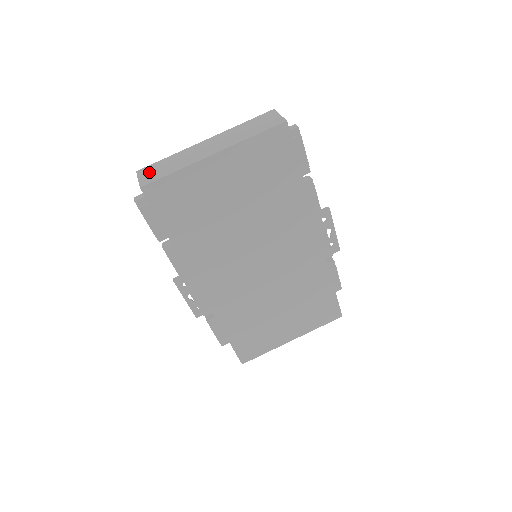
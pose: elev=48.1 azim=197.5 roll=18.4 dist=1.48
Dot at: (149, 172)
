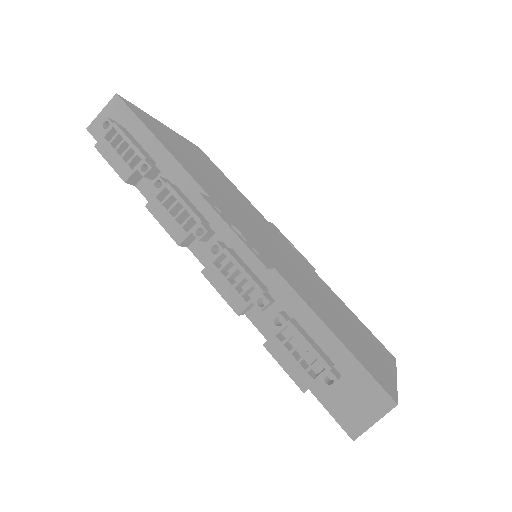
Dot at: occluded
